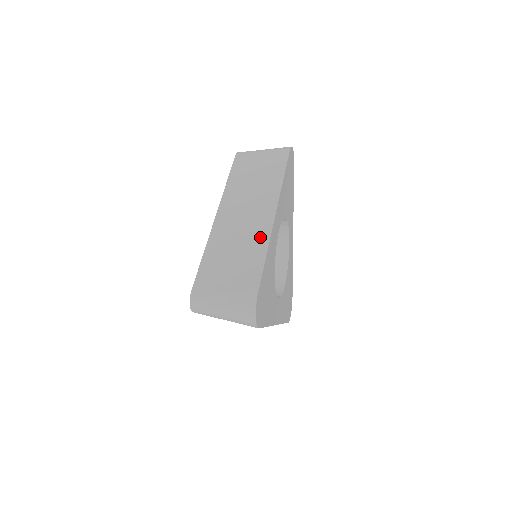
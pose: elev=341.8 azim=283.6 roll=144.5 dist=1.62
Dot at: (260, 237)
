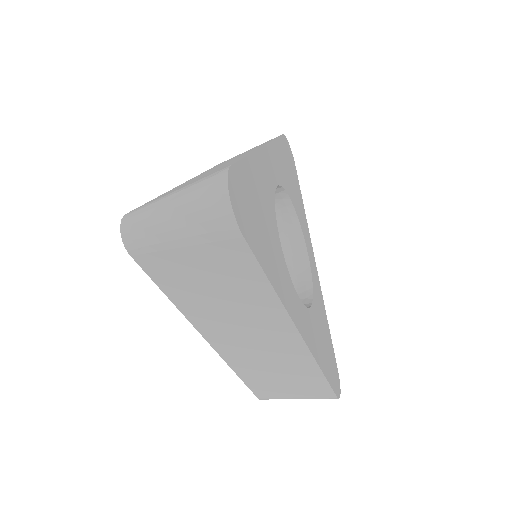
Dot at: occluded
